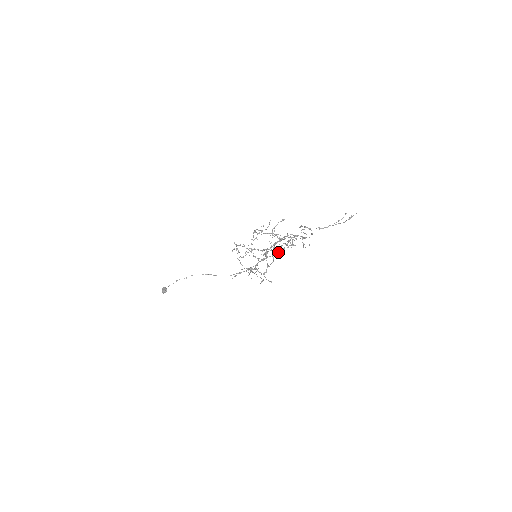
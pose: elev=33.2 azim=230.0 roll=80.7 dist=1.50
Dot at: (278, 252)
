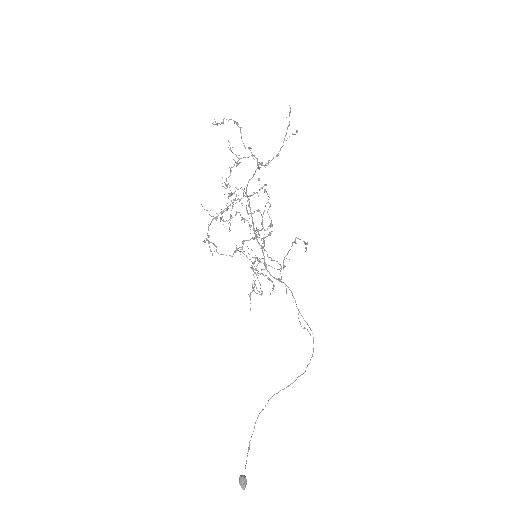
Dot at: (262, 216)
